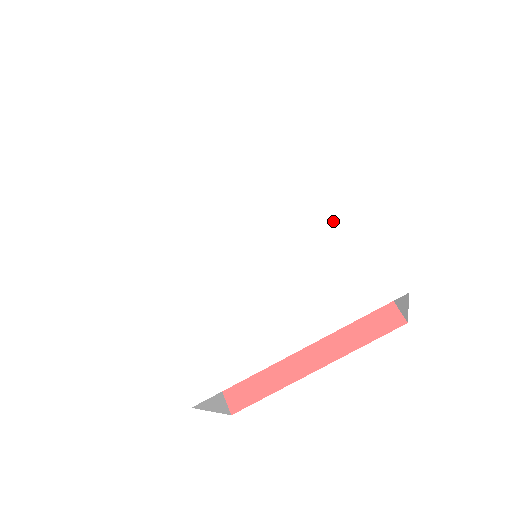
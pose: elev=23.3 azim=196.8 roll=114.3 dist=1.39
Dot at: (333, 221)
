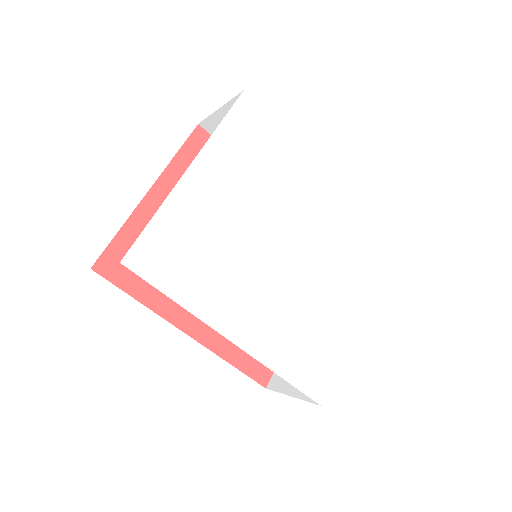
Dot at: (338, 211)
